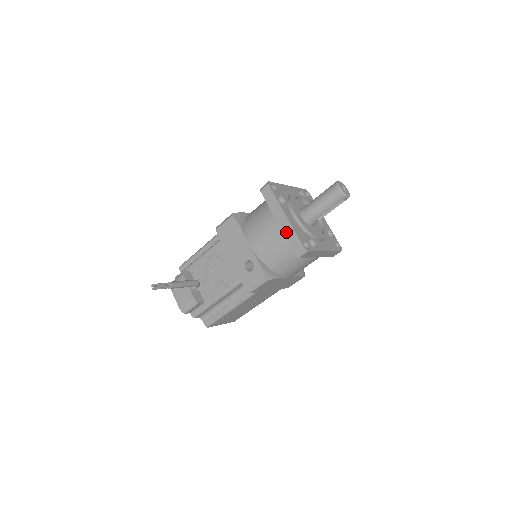
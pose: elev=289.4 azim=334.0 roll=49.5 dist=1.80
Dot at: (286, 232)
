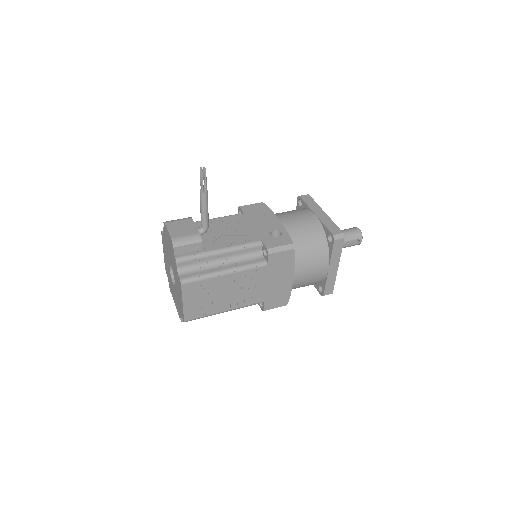
Dot at: (324, 221)
